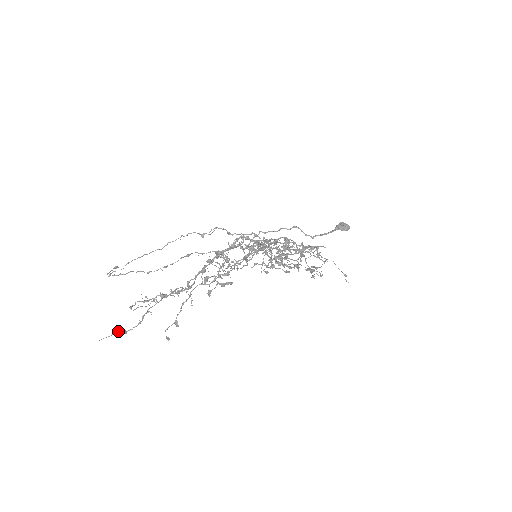
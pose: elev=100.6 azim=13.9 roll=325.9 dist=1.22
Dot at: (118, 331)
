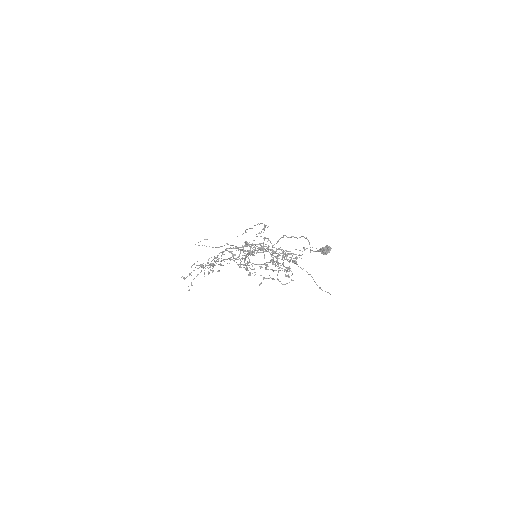
Dot at: occluded
